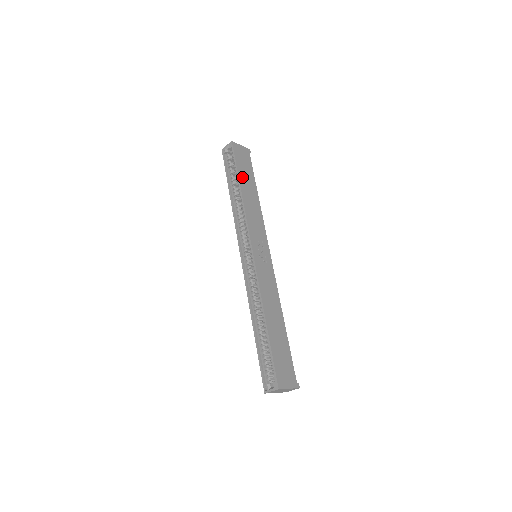
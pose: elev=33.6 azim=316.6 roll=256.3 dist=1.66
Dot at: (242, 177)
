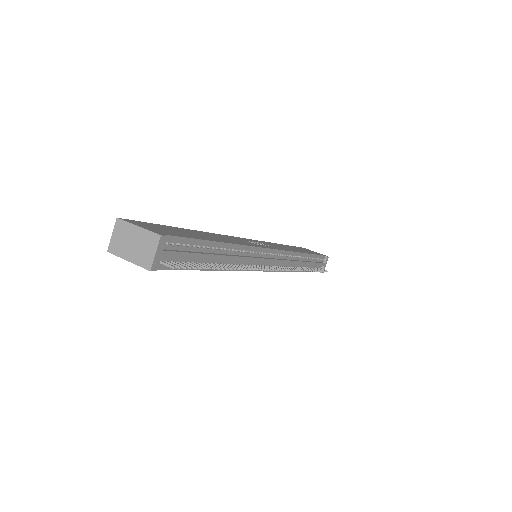
Dot at: occluded
